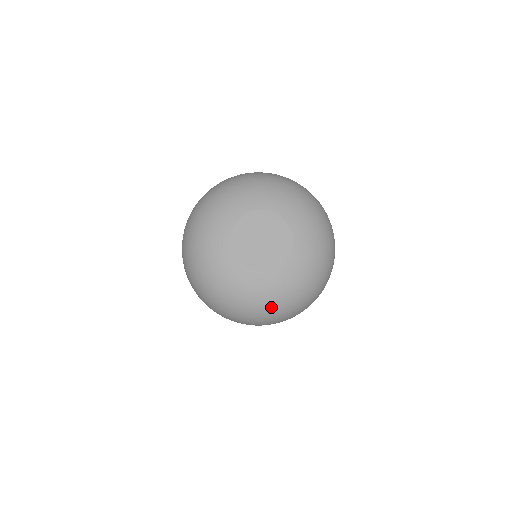
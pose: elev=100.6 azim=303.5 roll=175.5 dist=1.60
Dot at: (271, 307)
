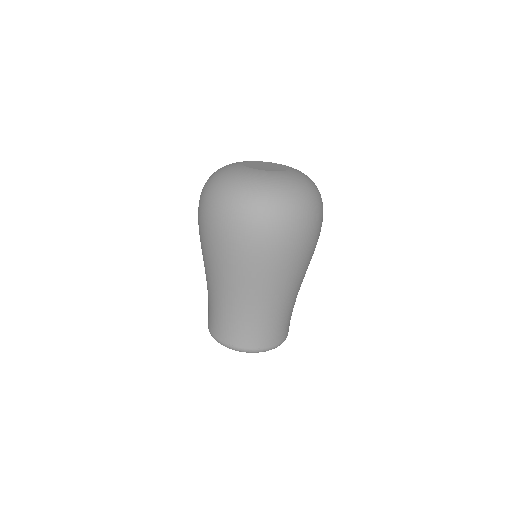
Dot at: (226, 181)
